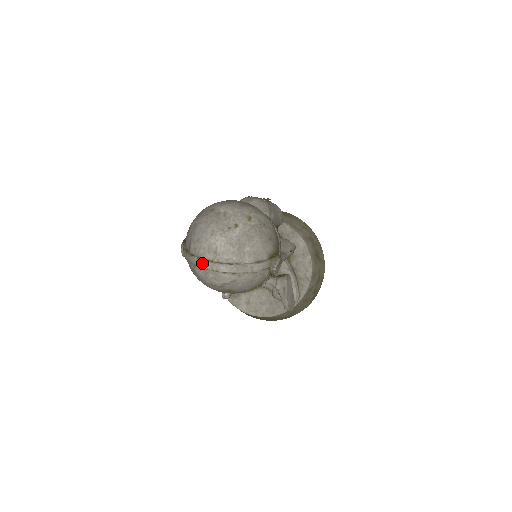
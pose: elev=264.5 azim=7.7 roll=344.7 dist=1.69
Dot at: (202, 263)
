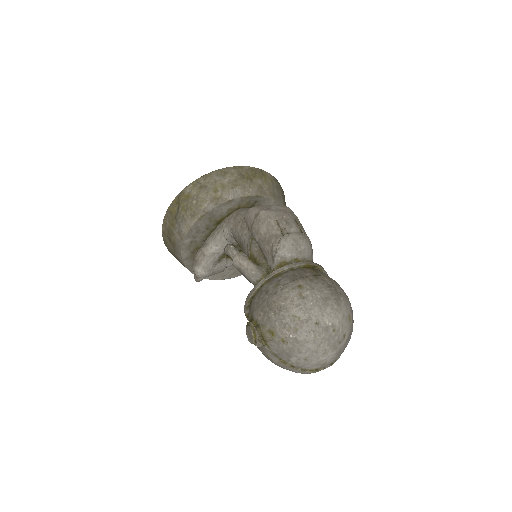
Dot at: (305, 372)
